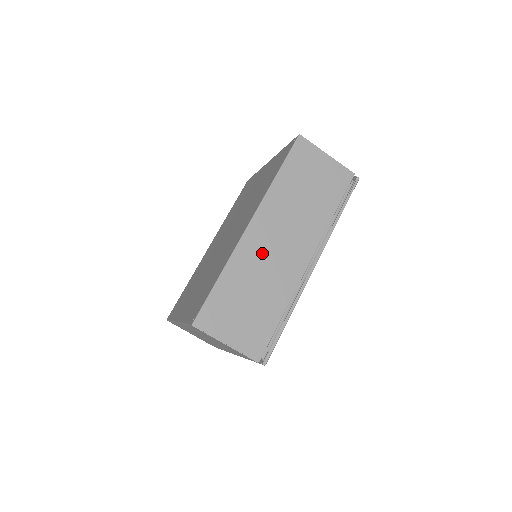
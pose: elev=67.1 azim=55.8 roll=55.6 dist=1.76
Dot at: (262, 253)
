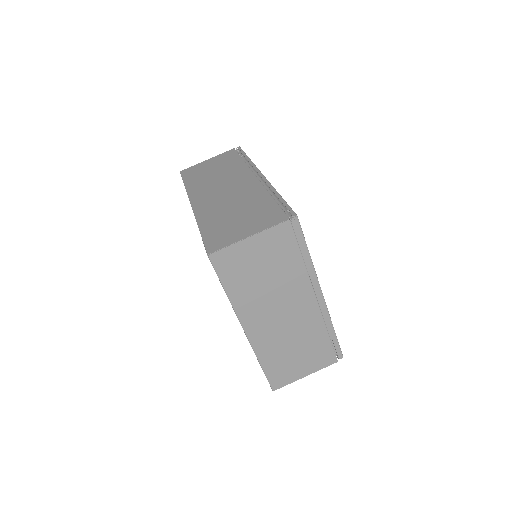
Dot at: (217, 201)
